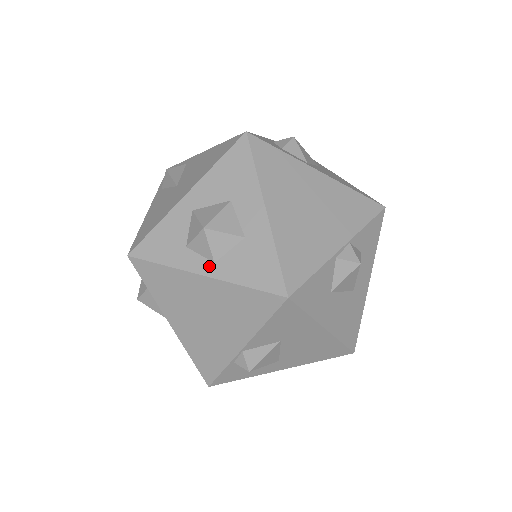
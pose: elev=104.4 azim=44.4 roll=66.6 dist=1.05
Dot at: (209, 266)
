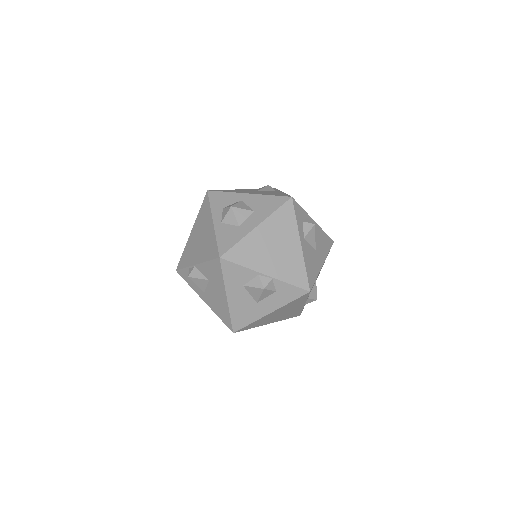
Dot at: (219, 221)
